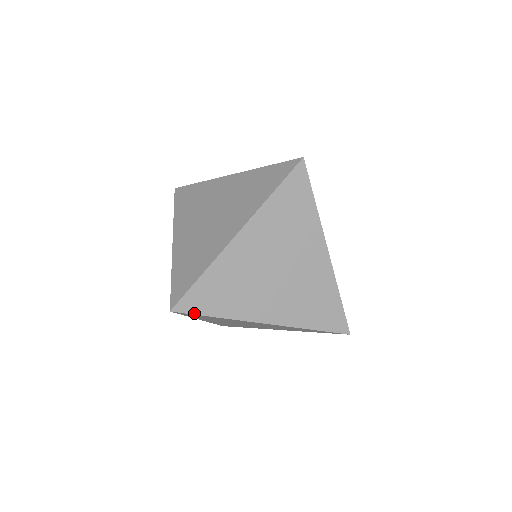
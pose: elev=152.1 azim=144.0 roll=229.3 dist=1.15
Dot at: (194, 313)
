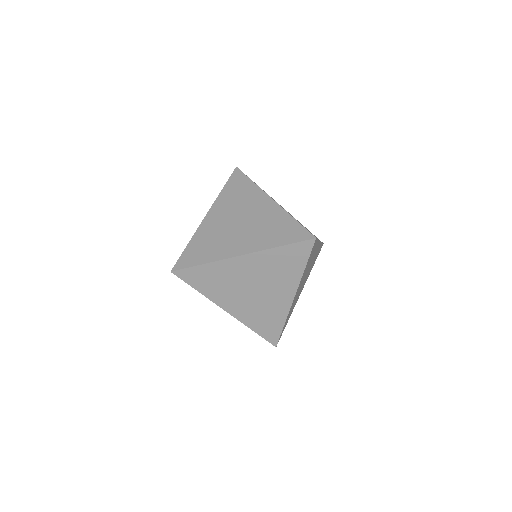
Dot at: (185, 281)
